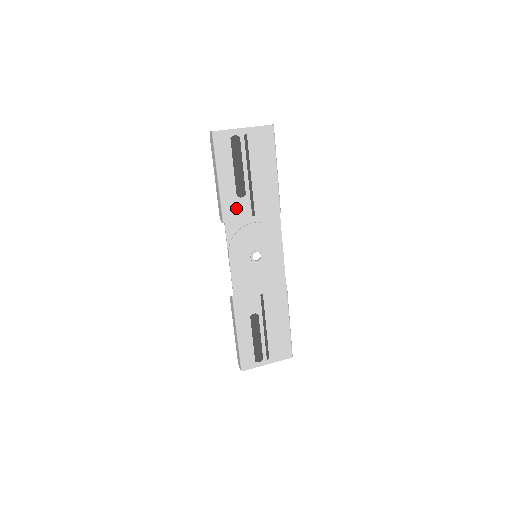
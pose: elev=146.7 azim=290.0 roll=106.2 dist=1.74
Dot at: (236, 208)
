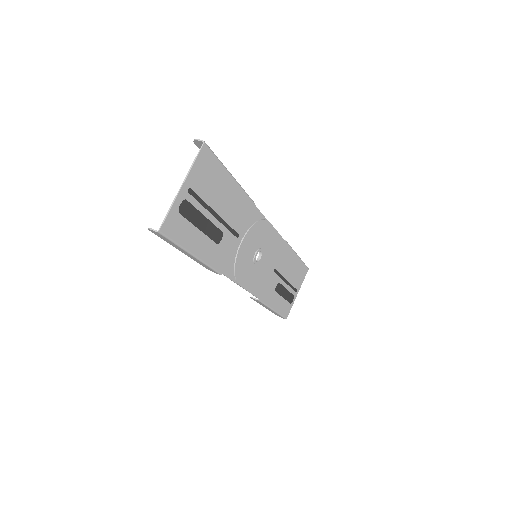
Dot at: (222, 252)
